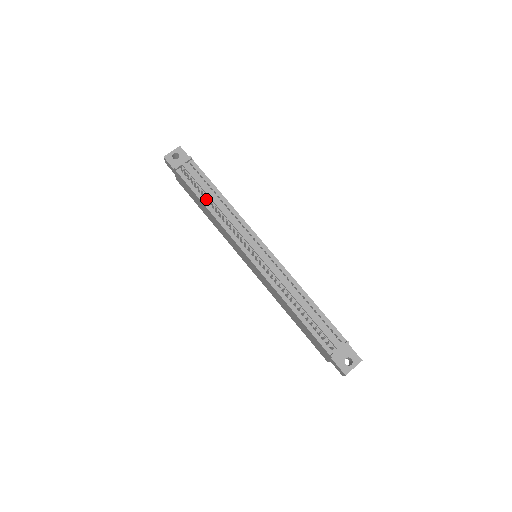
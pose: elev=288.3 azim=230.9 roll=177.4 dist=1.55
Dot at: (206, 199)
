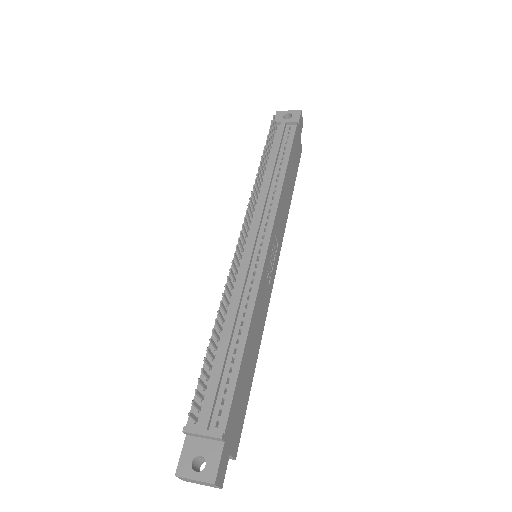
Dot at: (266, 163)
